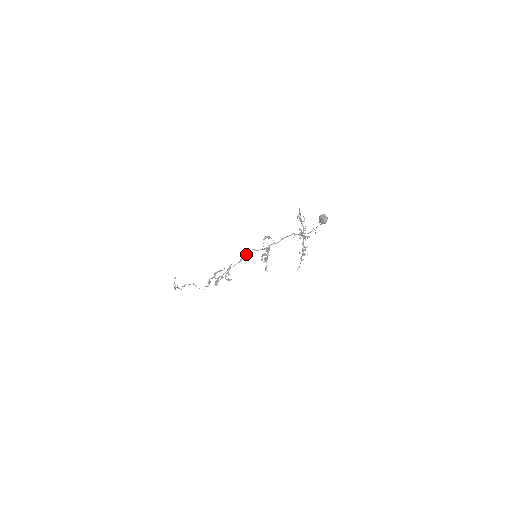
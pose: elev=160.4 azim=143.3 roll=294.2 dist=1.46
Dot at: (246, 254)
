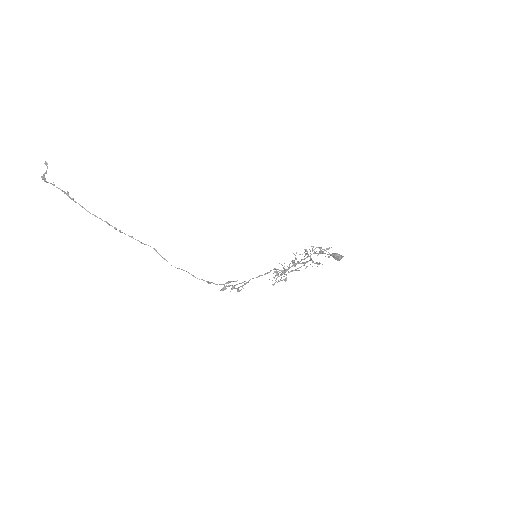
Dot at: occluded
